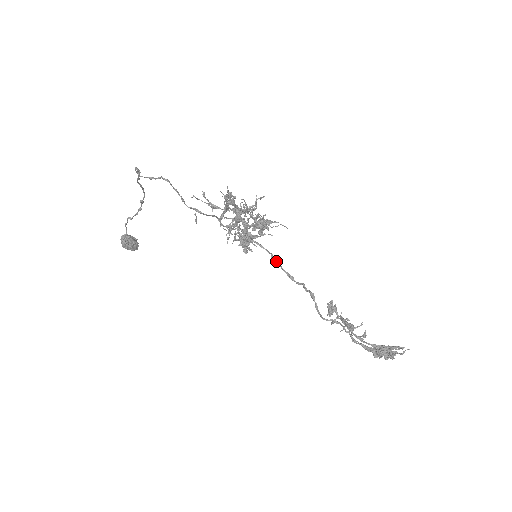
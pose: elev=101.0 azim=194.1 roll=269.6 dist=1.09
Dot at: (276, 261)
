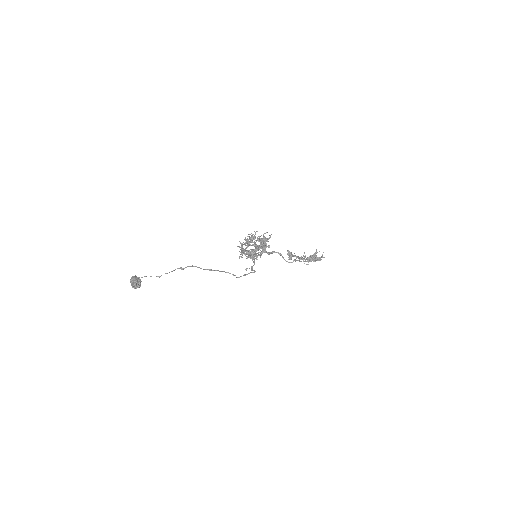
Dot at: occluded
